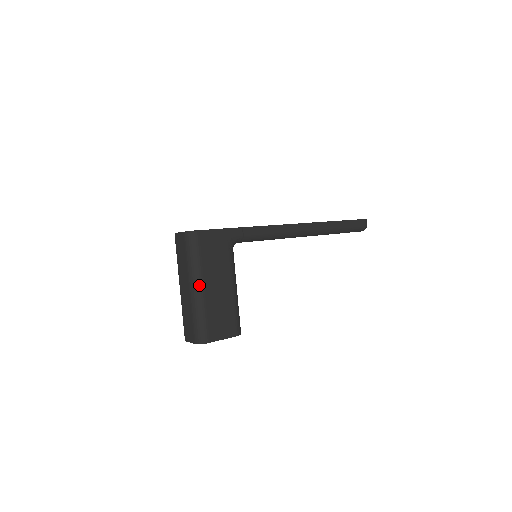
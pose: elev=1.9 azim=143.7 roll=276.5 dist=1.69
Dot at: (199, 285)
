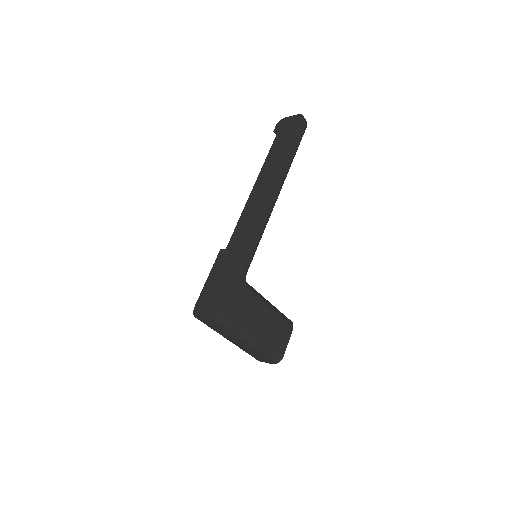
Dot at: (252, 338)
